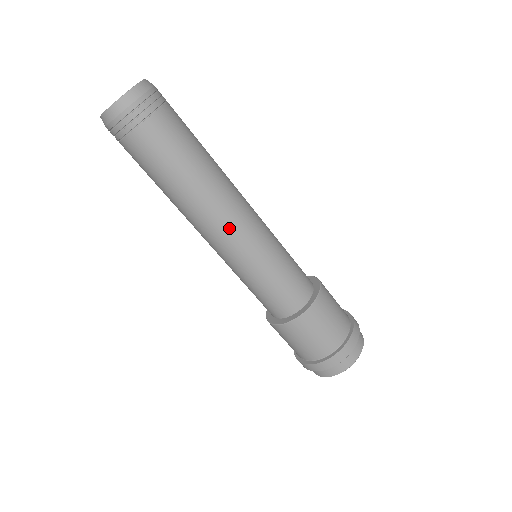
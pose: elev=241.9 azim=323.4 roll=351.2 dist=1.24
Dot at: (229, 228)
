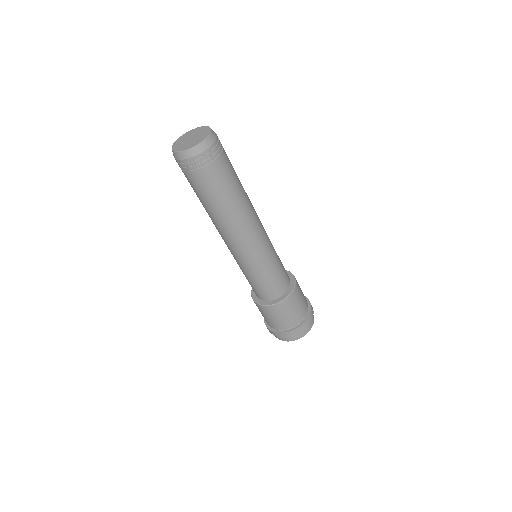
Dot at: (230, 244)
